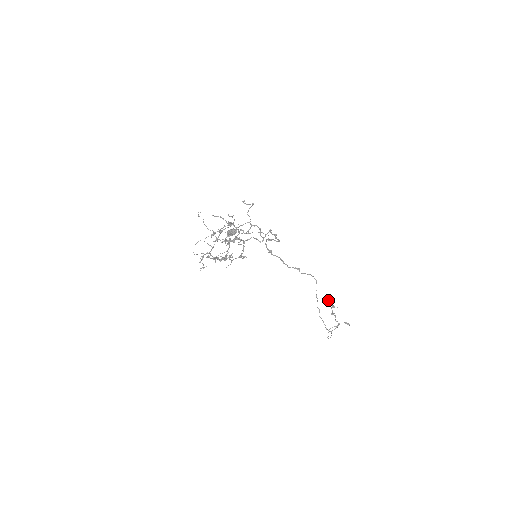
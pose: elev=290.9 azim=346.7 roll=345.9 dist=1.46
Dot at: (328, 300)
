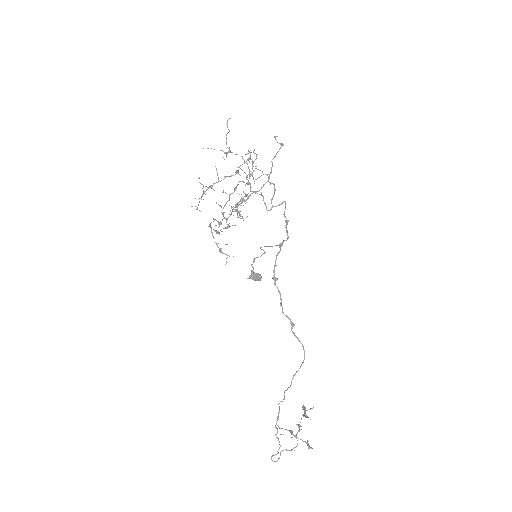
Dot at: occluded
